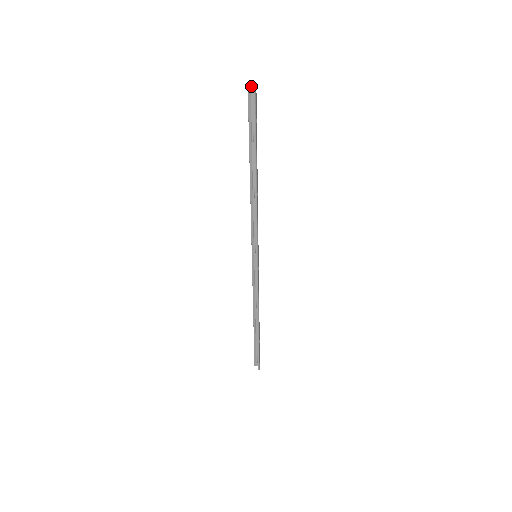
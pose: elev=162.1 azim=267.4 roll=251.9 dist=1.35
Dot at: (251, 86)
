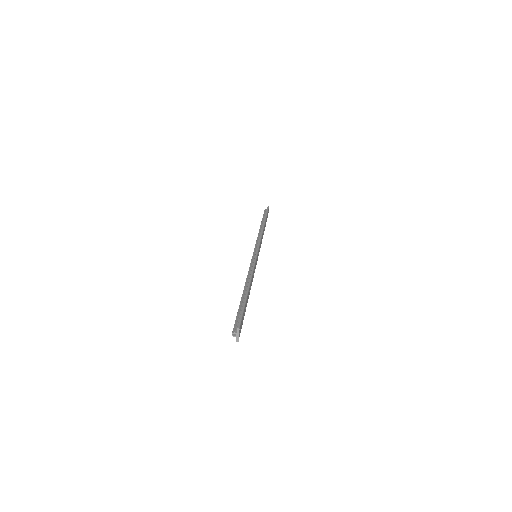
Dot at: (235, 334)
